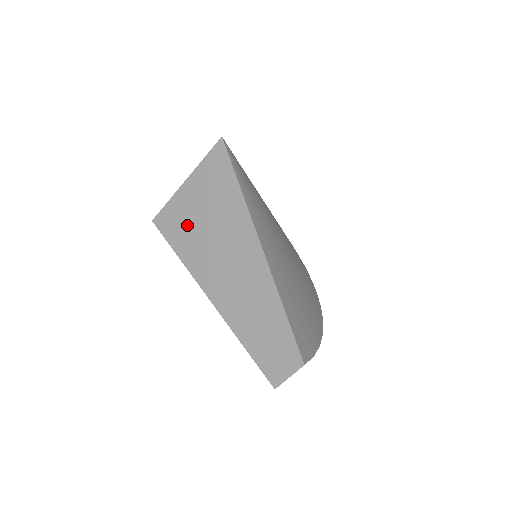
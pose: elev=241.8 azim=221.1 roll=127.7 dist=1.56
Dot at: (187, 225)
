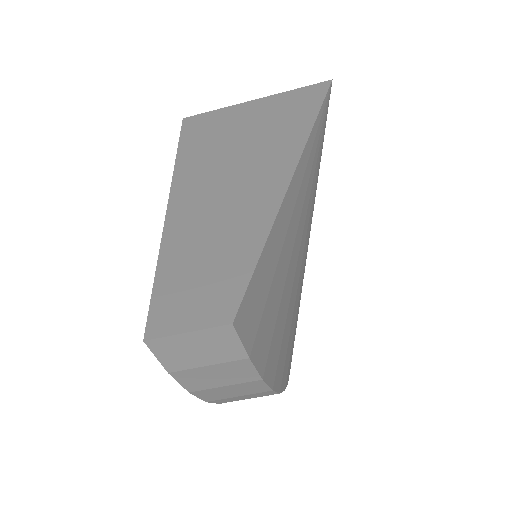
Dot at: (219, 129)
